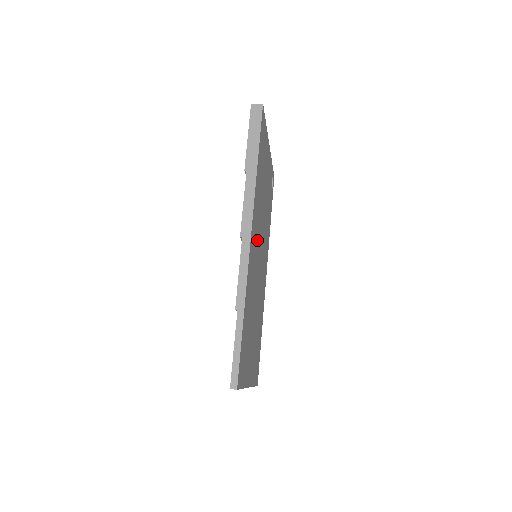
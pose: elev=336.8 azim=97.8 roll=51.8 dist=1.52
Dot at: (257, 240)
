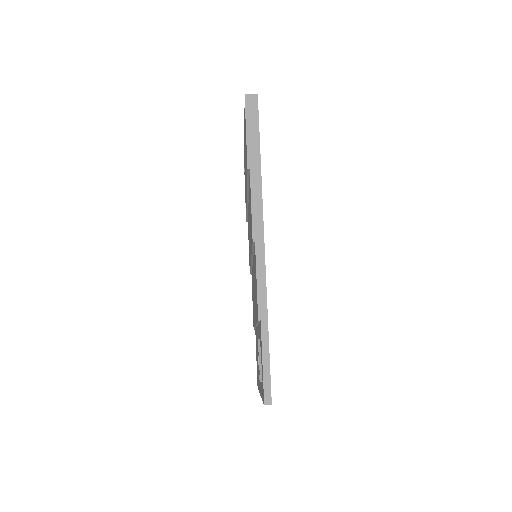
Dot at: occluded
